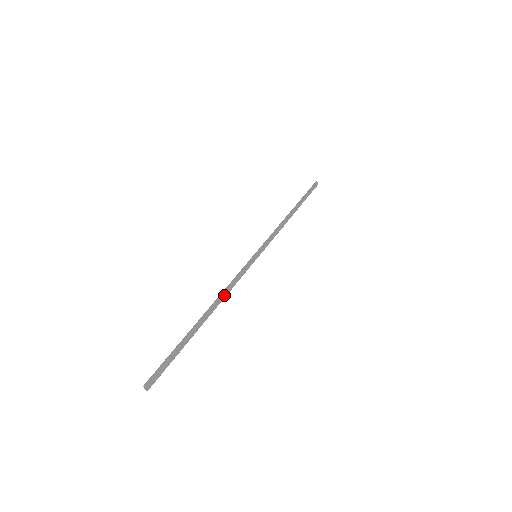
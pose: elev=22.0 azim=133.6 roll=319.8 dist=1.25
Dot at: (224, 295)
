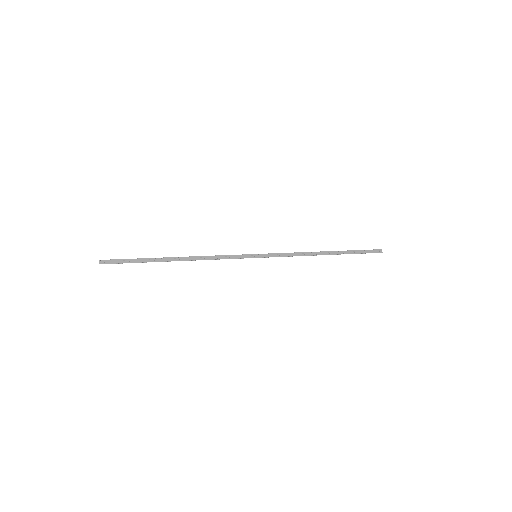
Dot at: (203, 258)
